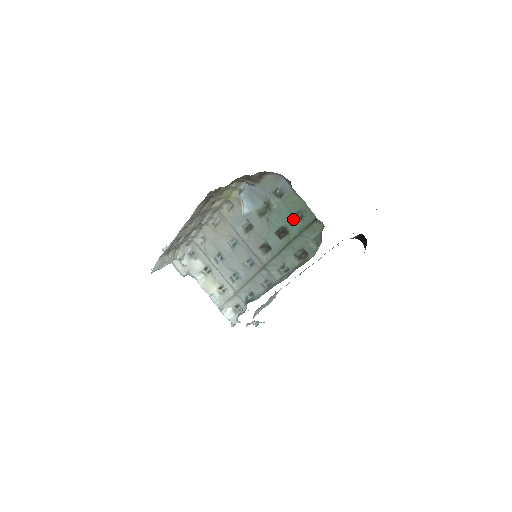
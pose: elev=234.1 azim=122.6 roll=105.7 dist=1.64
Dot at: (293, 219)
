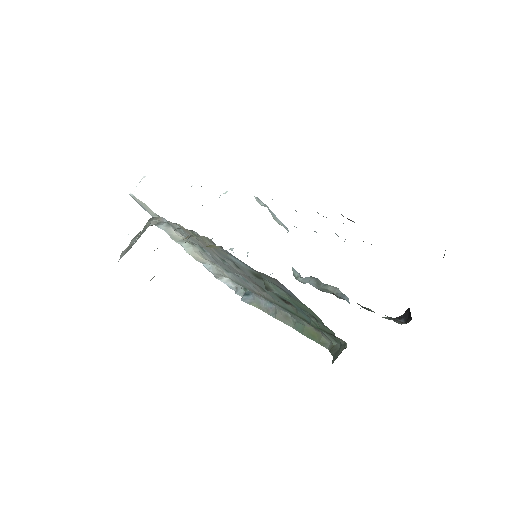
Dot at: (303, 312)
